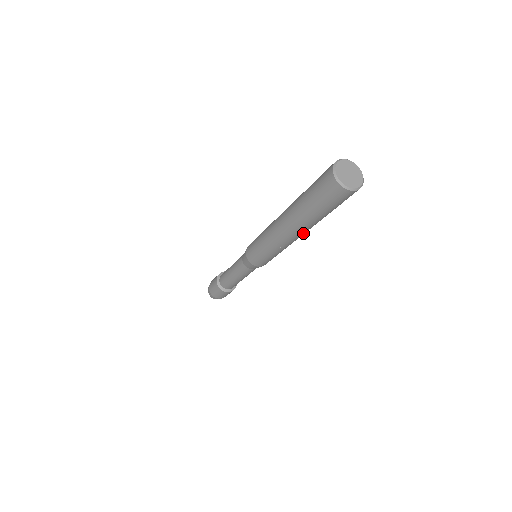
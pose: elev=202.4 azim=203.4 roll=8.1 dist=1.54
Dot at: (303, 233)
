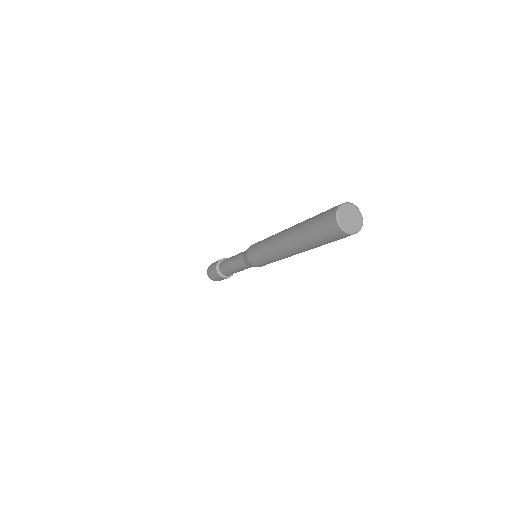
Dot at: (296, 252)
